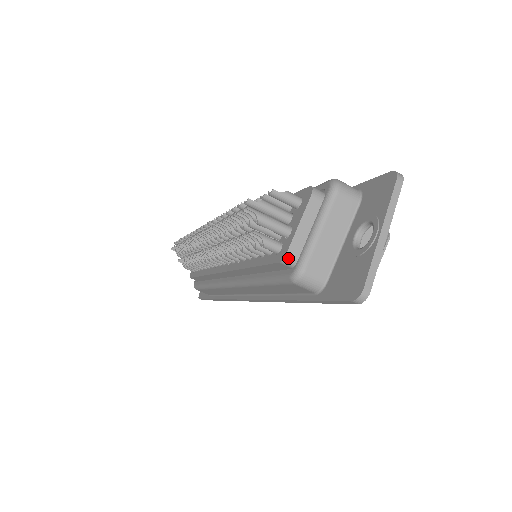
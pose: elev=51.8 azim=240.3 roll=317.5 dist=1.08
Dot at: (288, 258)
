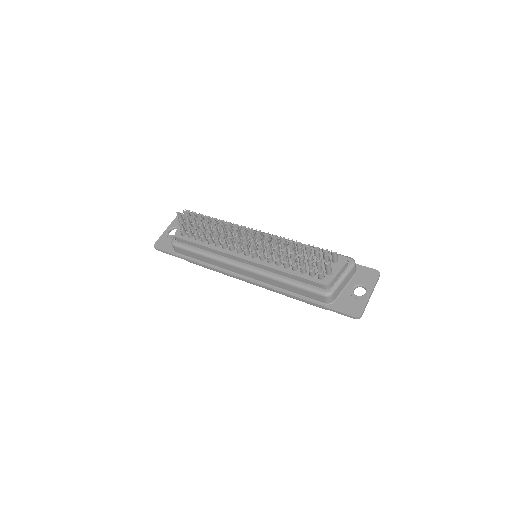
Dot at: (329, 285)
